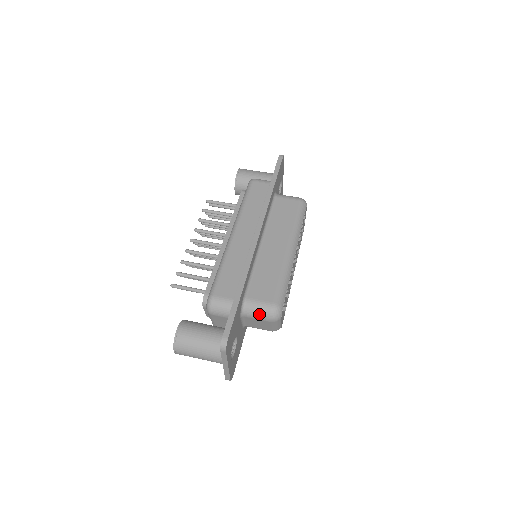
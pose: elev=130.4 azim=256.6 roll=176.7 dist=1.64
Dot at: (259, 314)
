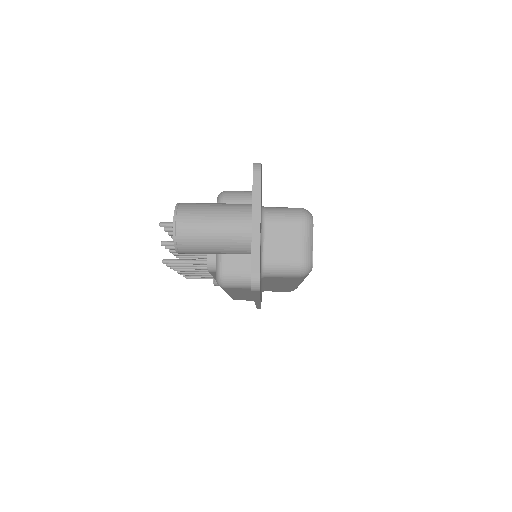
Dot at: (285, 213)
